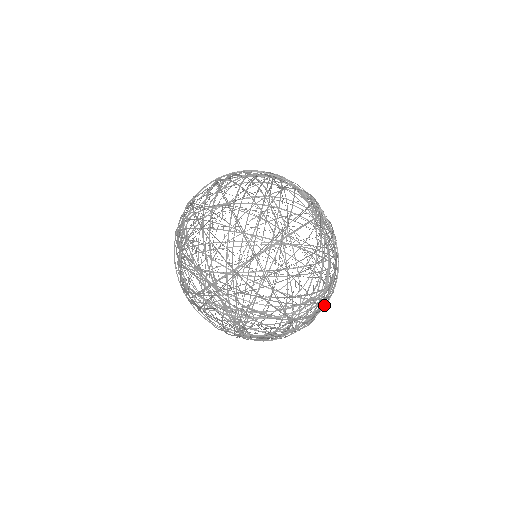
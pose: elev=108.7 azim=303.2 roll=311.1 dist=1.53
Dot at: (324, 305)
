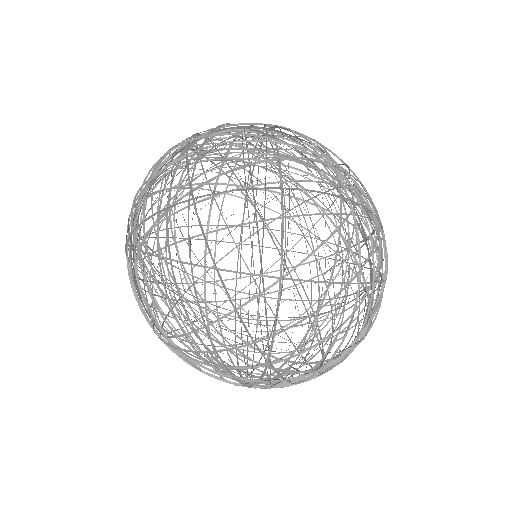
Dot at: (311, 284)
